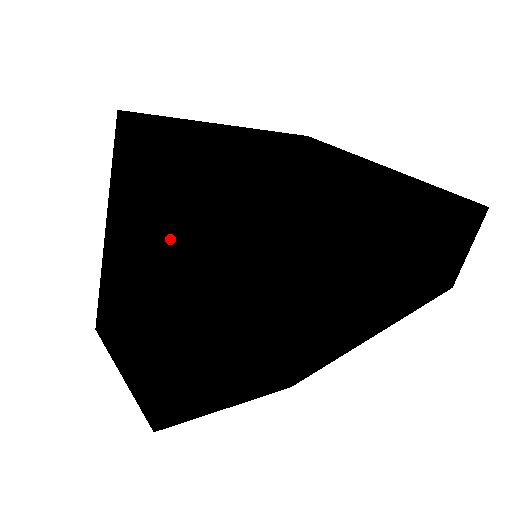
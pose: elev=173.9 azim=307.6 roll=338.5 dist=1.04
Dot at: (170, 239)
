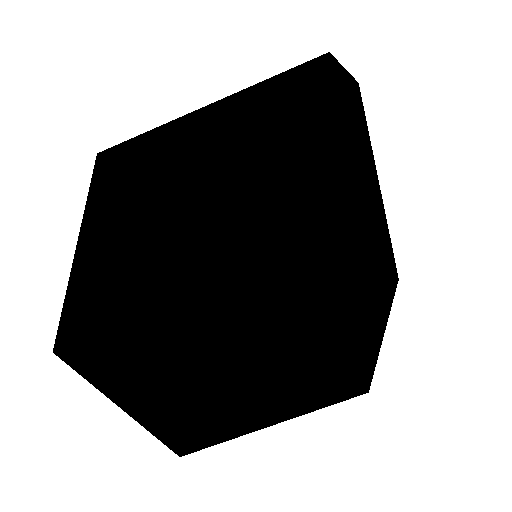
Dot at: (232, 129)
